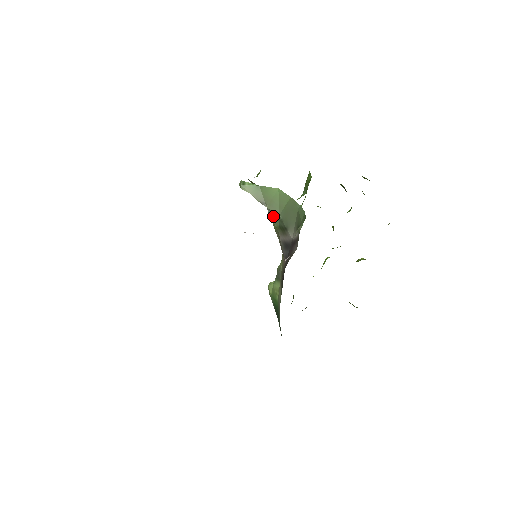
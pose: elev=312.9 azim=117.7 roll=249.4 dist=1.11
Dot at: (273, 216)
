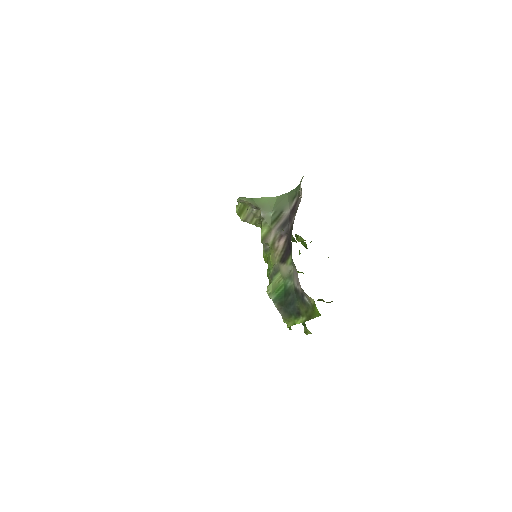
Dot at: (266, 216)
